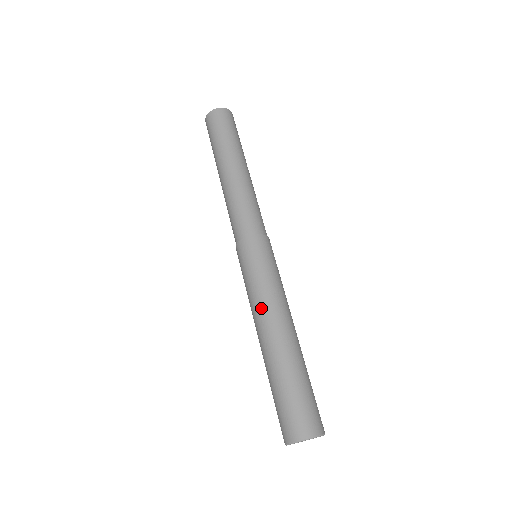
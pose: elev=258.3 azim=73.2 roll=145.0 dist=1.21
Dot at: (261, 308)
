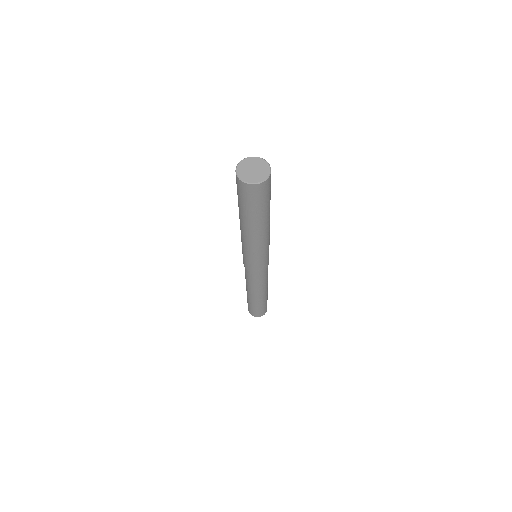
Dot at: occluded
